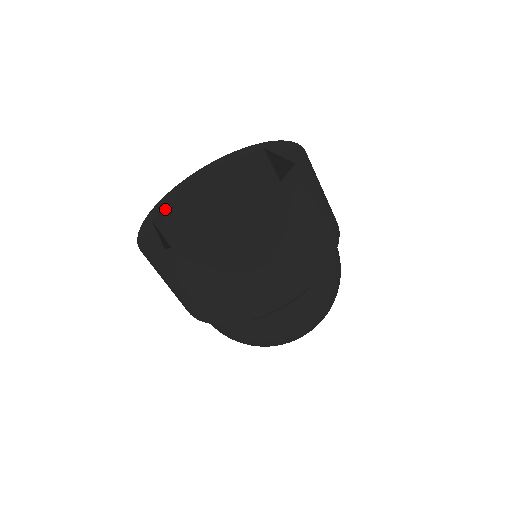
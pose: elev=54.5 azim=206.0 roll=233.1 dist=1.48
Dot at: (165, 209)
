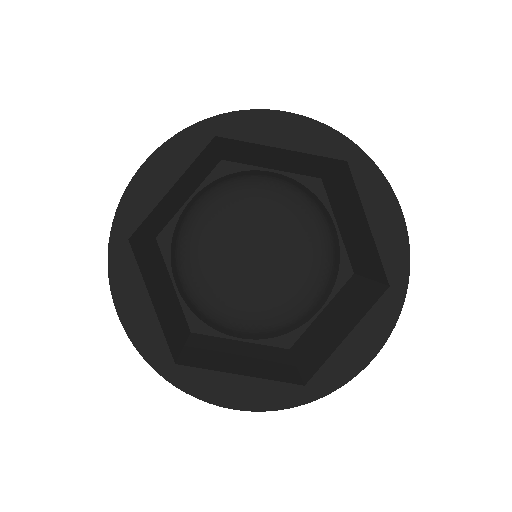
Dot at: (163, 332)
